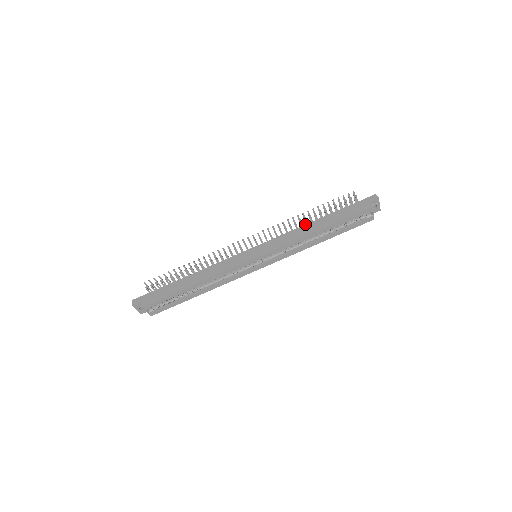
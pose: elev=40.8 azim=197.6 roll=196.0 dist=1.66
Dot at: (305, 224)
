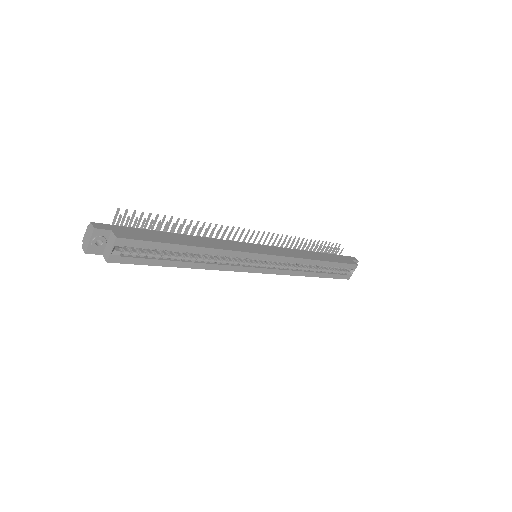
Dot at: (305, 250)
